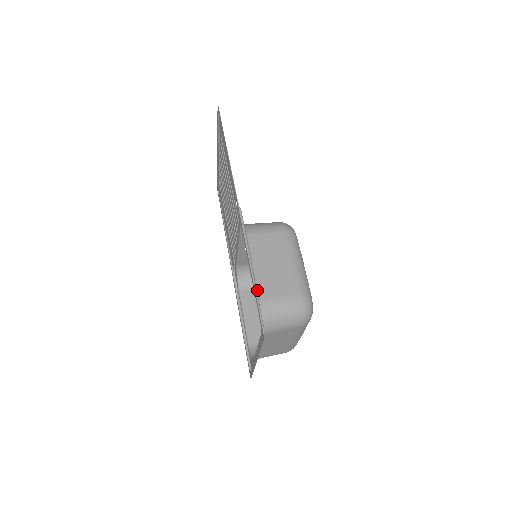
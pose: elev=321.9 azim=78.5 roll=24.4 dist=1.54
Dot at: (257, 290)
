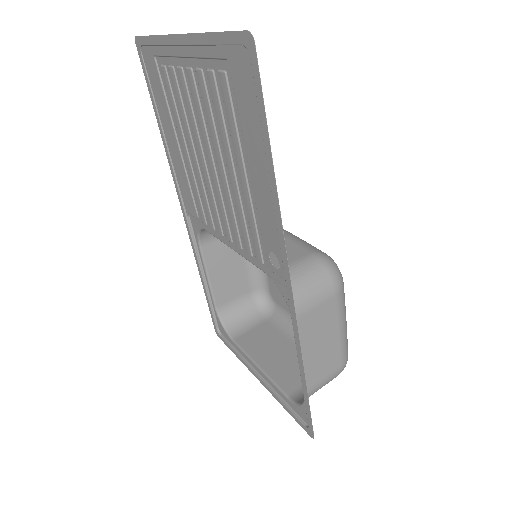
Dot at: occluded
